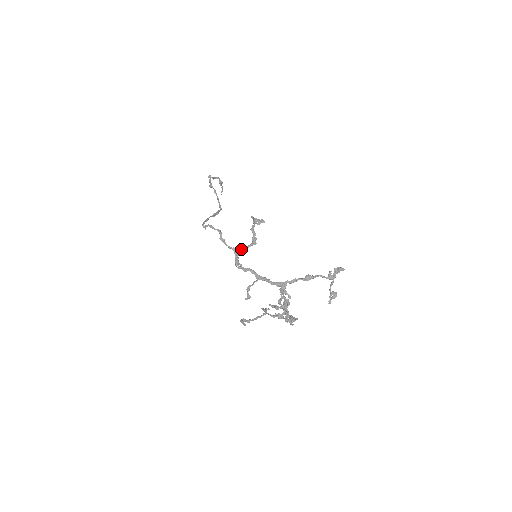
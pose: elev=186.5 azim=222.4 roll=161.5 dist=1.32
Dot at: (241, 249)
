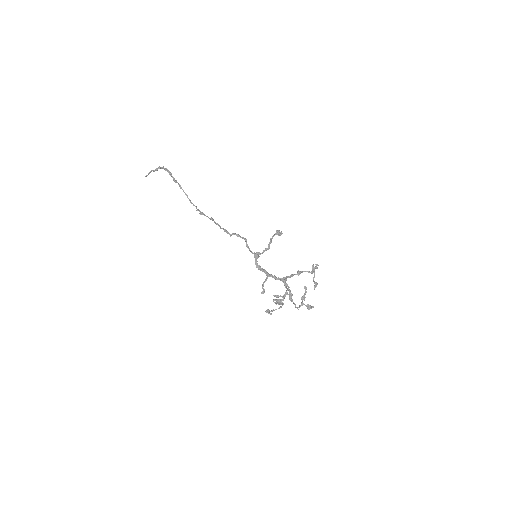
Dot at: (259, 254)
